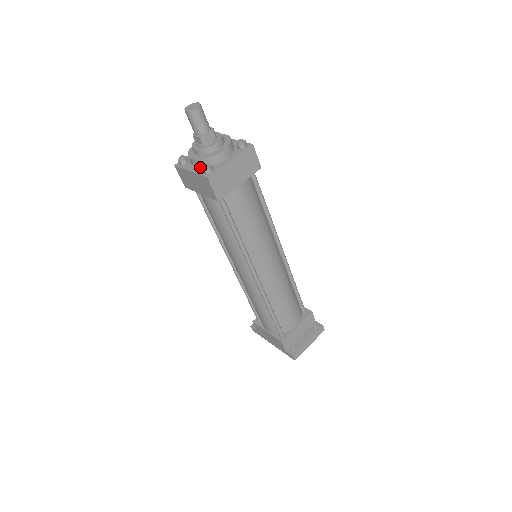
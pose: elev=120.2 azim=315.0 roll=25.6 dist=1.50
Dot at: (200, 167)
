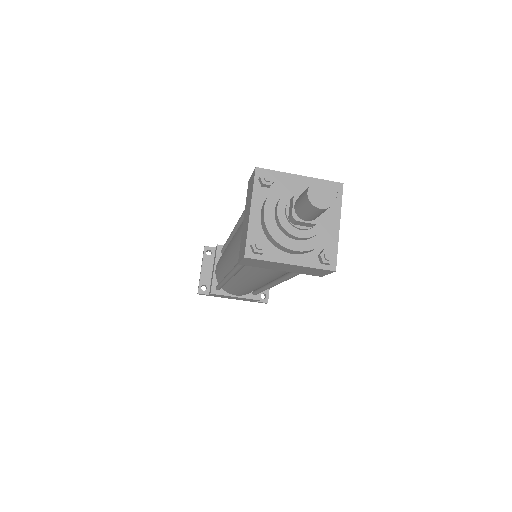
Dot at: (304, 253)
